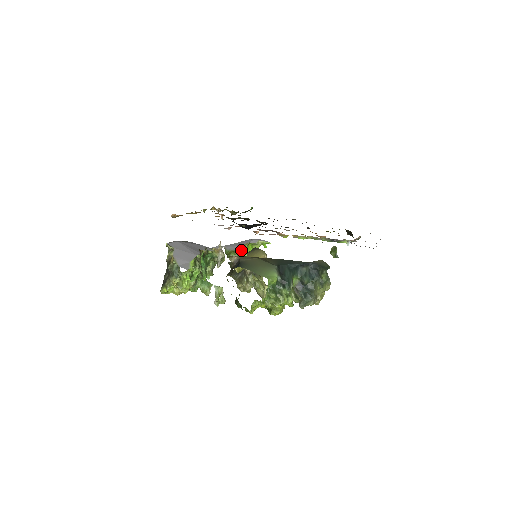
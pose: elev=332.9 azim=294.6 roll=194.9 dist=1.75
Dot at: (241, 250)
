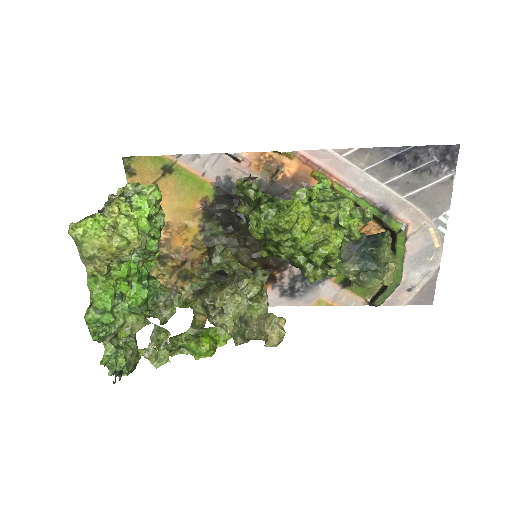
Dot at: occluded
